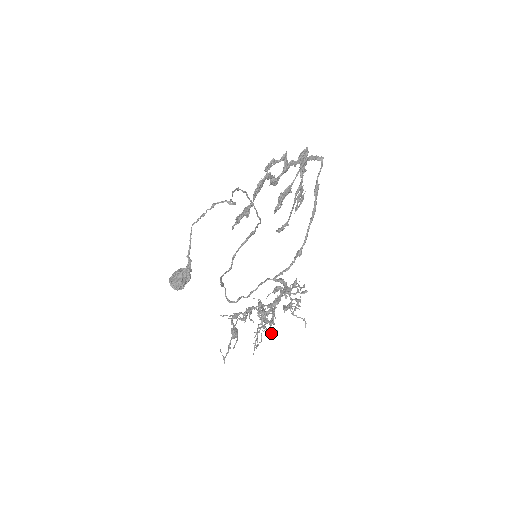
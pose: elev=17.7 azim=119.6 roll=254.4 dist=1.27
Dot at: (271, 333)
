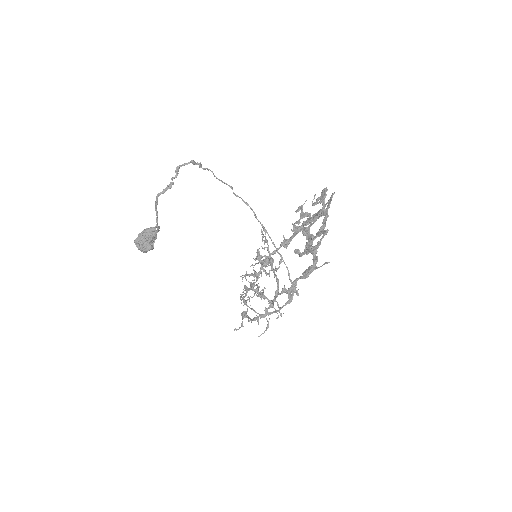
Dot at: occluded
